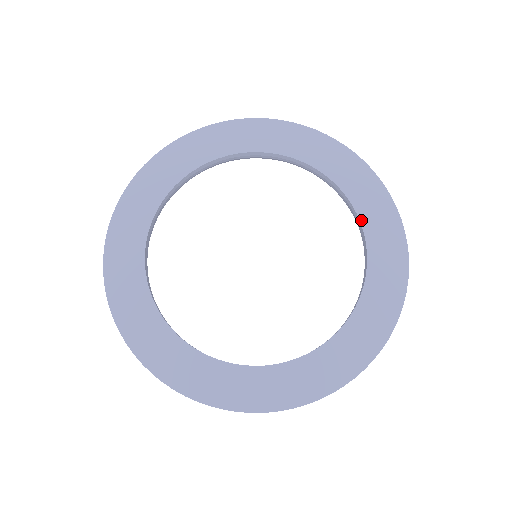
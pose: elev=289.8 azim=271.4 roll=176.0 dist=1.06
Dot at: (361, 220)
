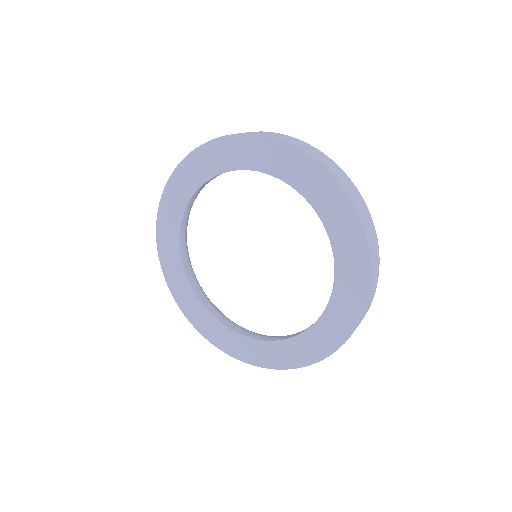
Dot at: (335, 282)
